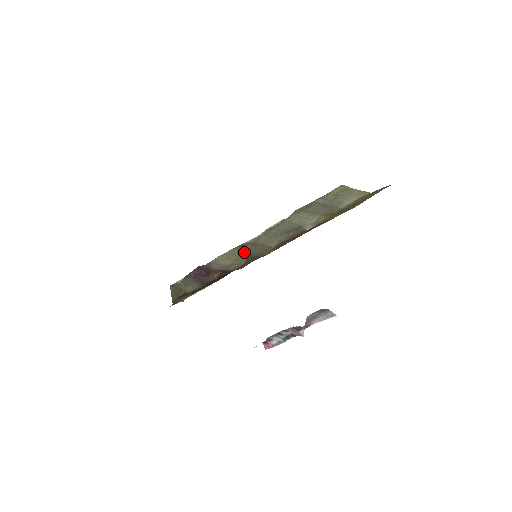
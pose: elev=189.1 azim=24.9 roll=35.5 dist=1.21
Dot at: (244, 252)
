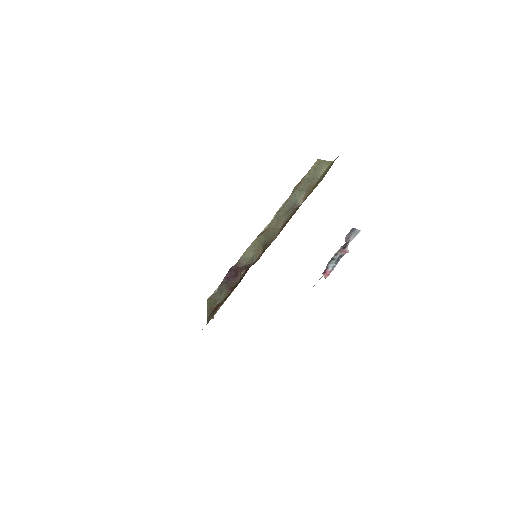
Dot at: (261, 241)
